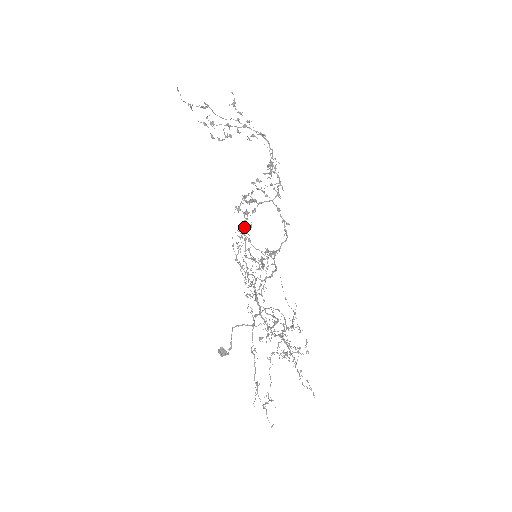
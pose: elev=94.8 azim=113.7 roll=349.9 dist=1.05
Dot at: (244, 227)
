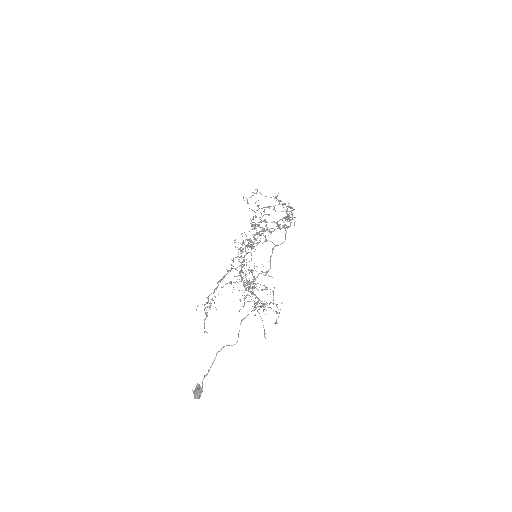
Dot at: occluded
